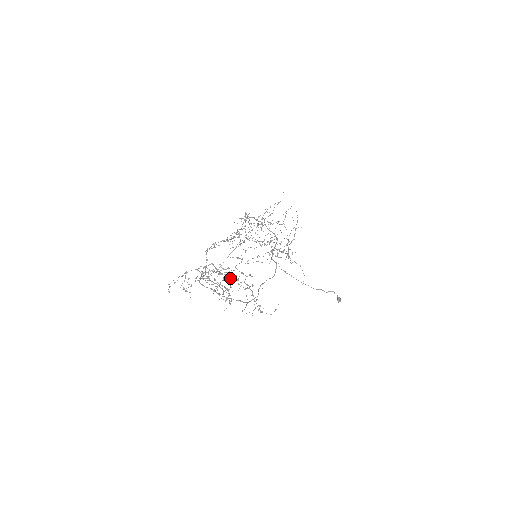
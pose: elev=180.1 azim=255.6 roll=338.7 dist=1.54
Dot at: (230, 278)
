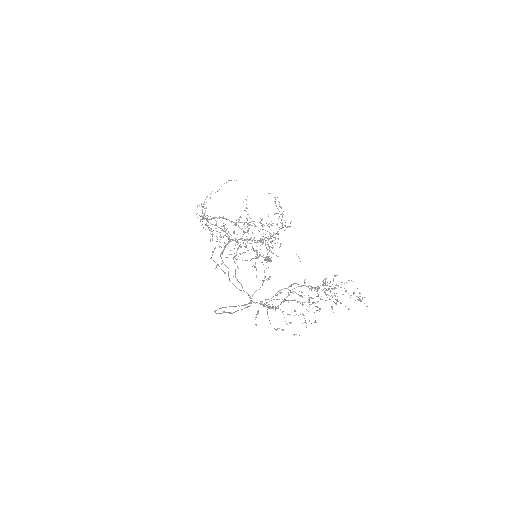
Dot at: (309, 288)
